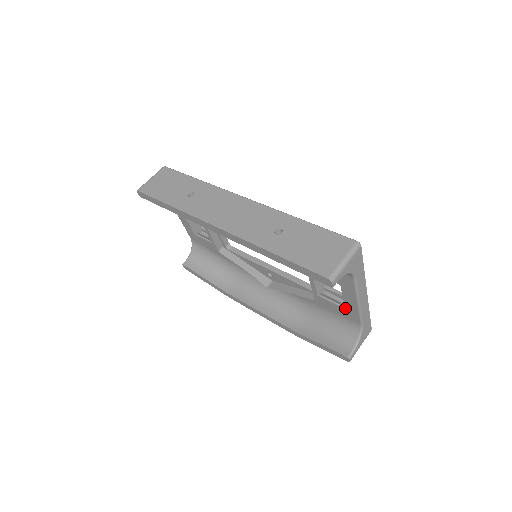
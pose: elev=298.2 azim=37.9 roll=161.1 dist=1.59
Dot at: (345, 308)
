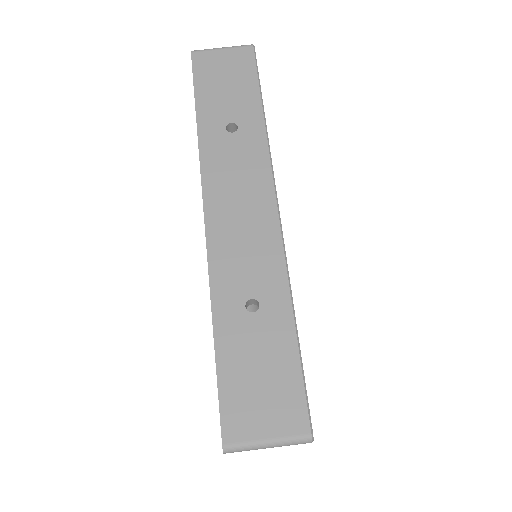
Dot at: occluded
